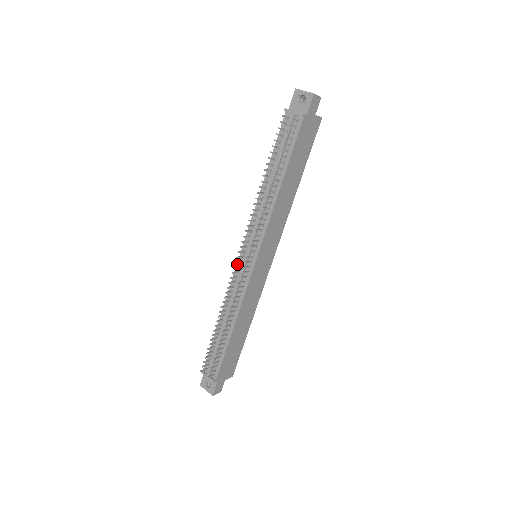
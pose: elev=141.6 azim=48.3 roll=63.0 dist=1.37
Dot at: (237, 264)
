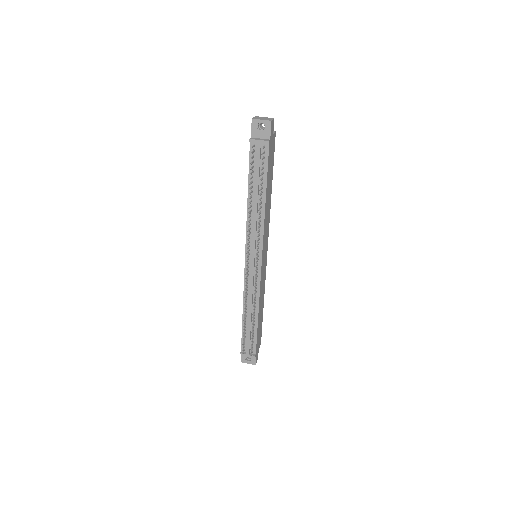
Dot at: (245, 269)
